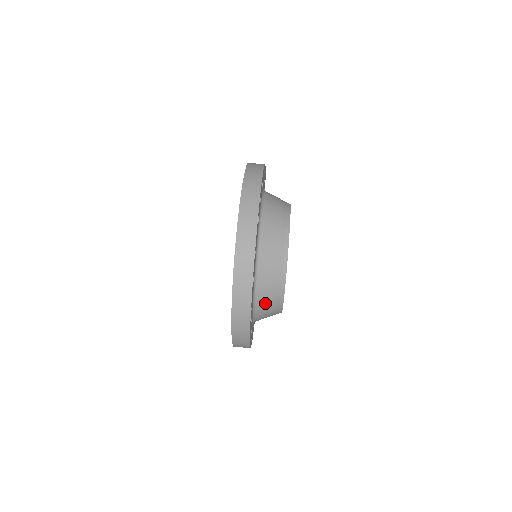
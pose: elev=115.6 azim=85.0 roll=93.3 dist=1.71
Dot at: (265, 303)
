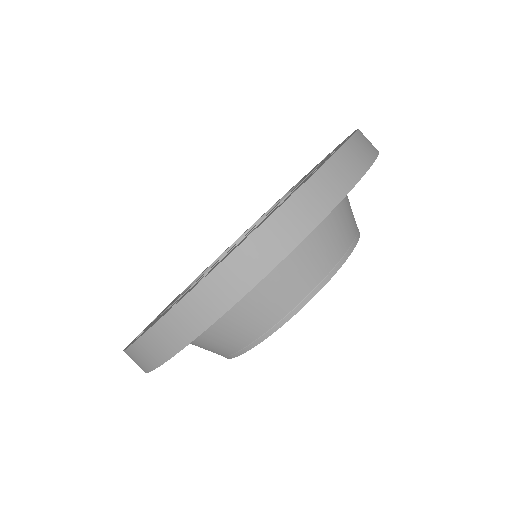
Dot at: occluded
